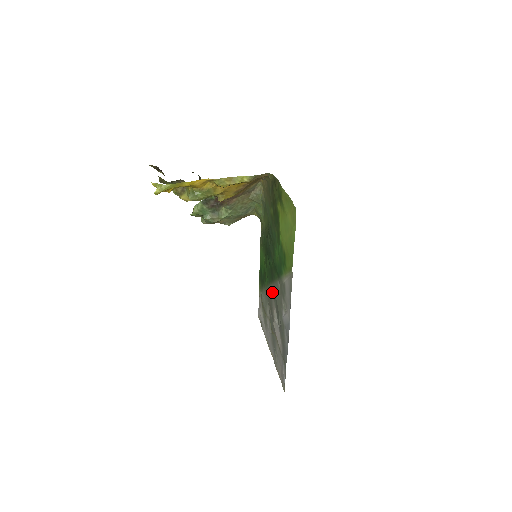
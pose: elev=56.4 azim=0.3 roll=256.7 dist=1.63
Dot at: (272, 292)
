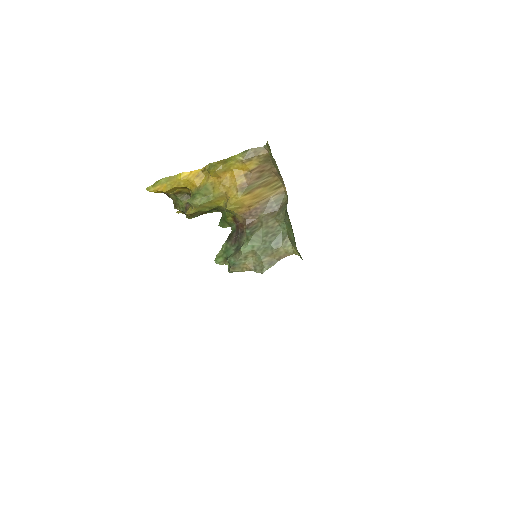
Dot at: occluded
